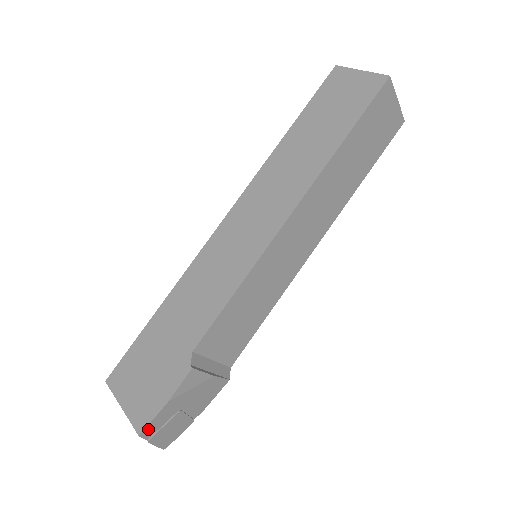
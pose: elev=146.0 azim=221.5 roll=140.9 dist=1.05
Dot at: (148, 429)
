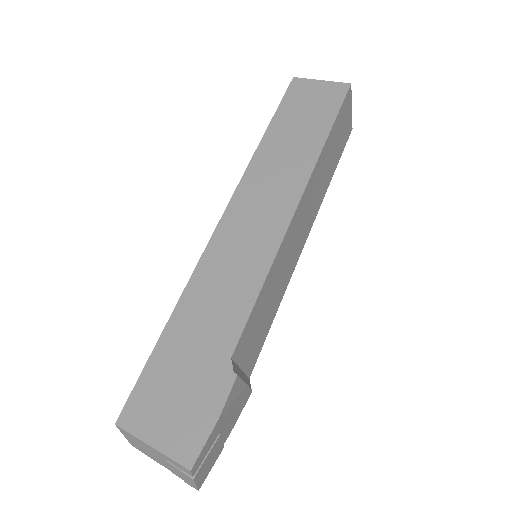
Dot at: (198, 460)
